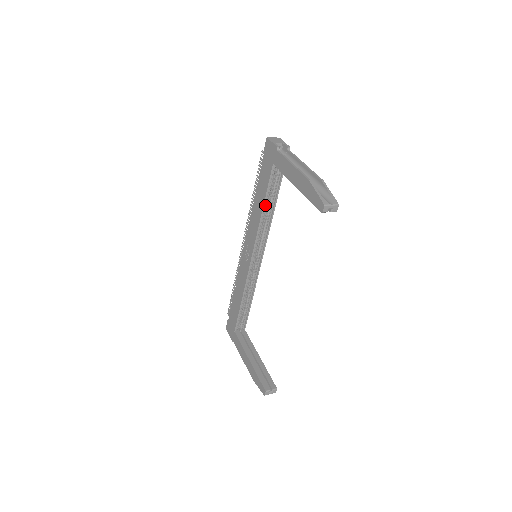
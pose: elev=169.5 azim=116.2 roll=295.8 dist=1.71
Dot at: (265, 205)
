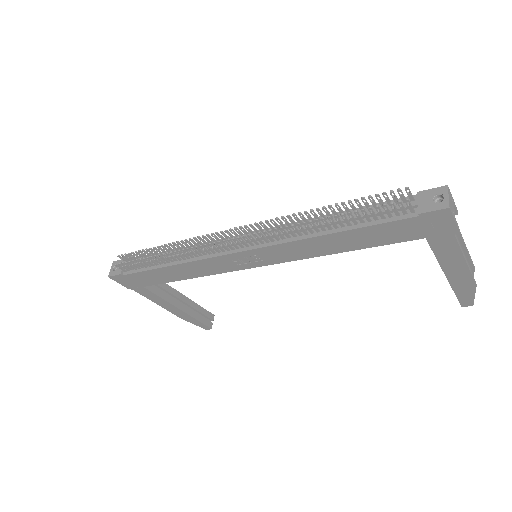
Dot at: (344, 245)
